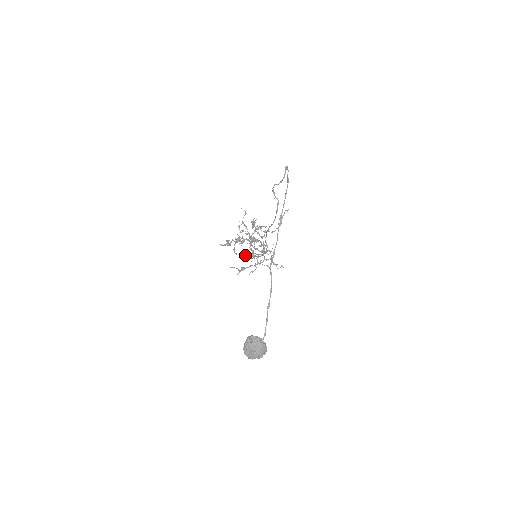
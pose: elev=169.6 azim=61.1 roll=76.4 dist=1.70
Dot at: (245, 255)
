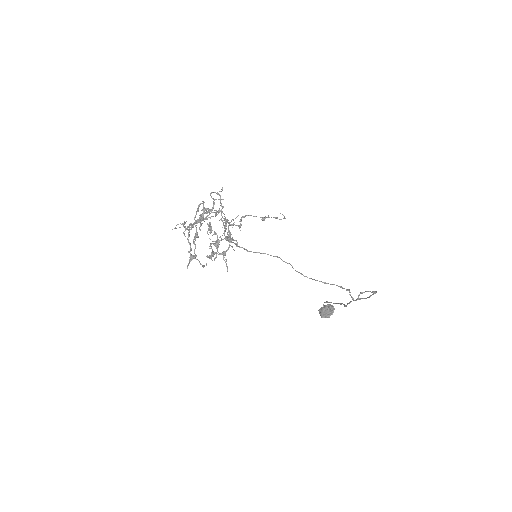
Dot at: (217, 246)
